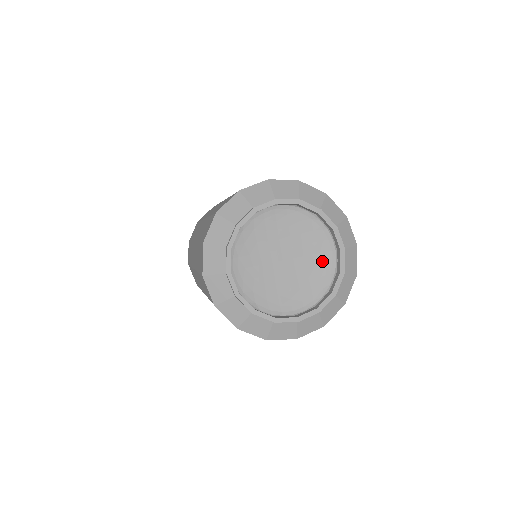
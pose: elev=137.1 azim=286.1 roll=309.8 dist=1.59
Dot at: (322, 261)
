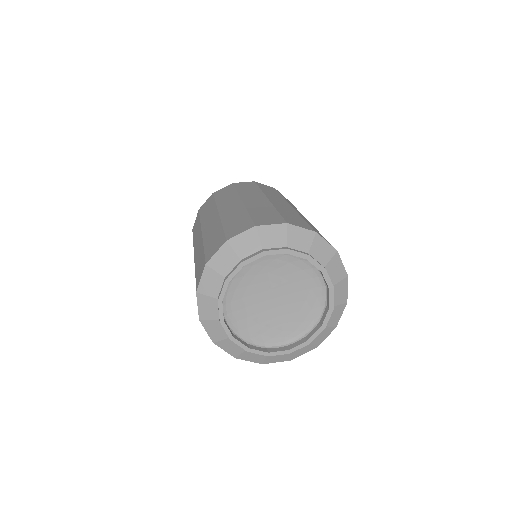
Dot at: (312, 295)
